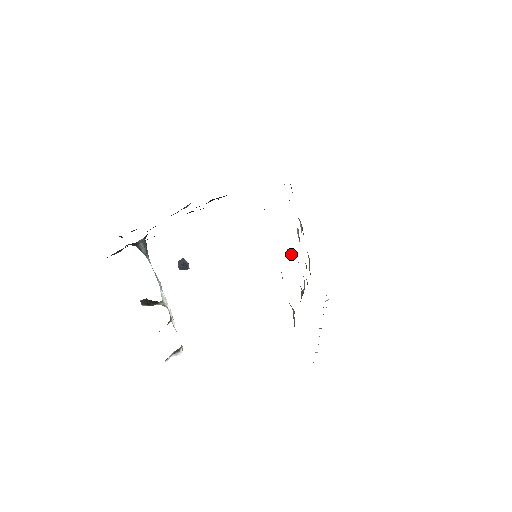
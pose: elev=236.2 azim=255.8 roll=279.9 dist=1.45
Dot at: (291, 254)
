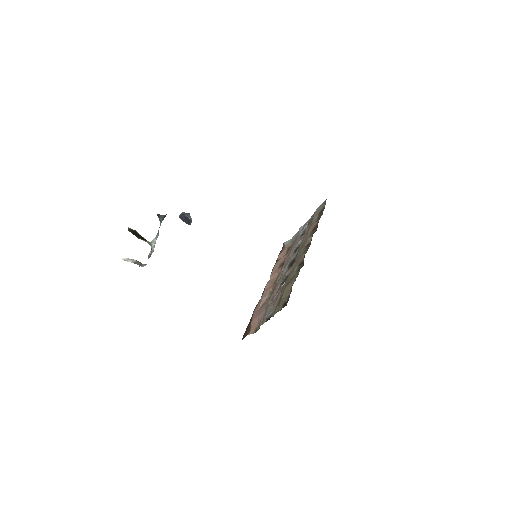
Dot at: (285, 277)
